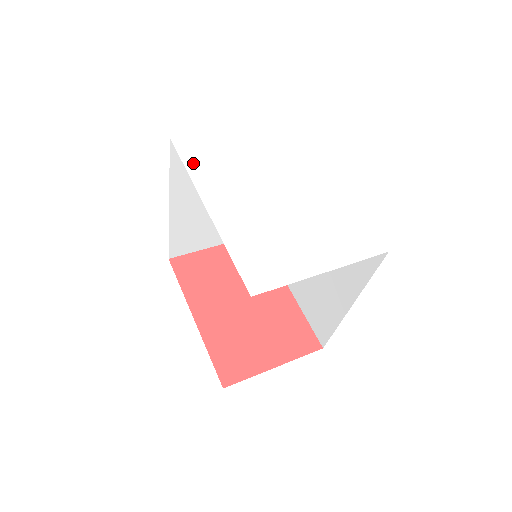
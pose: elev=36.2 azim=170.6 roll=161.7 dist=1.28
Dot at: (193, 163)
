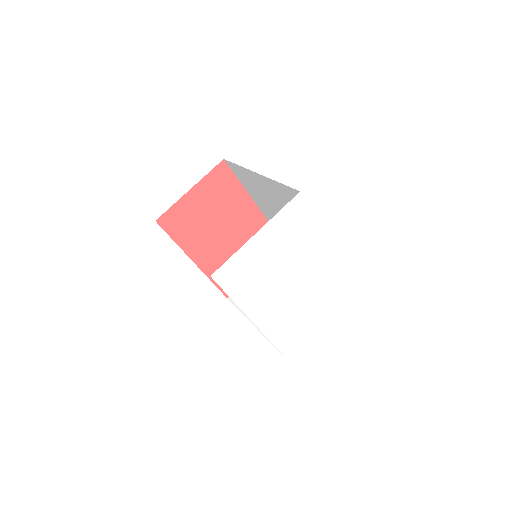
Dot at: (236, 292)
